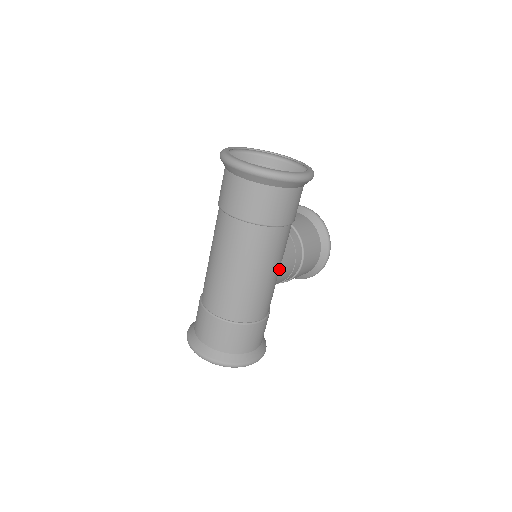
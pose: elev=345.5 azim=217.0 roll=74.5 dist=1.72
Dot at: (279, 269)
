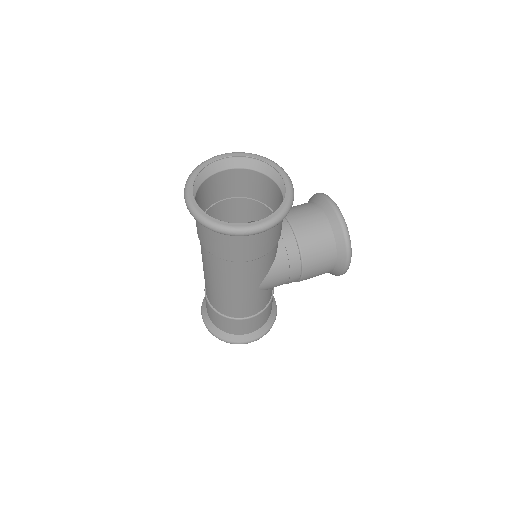
Dot at: (262, 285)
